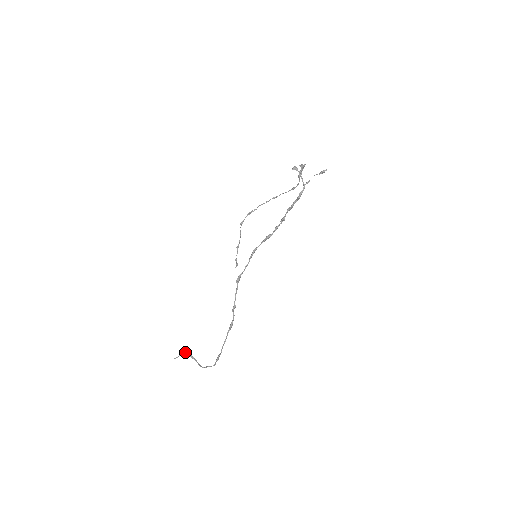
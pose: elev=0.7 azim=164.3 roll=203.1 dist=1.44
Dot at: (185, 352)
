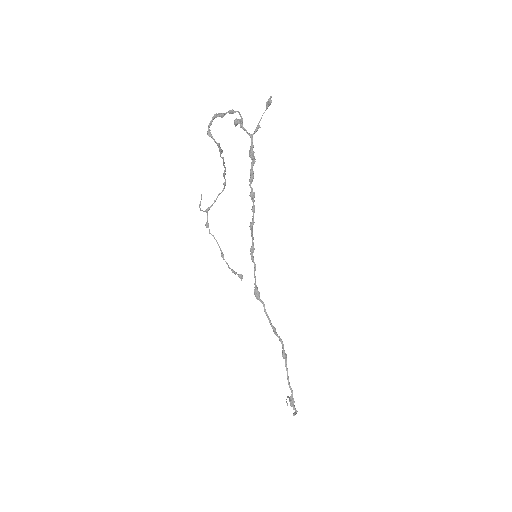
Dot at: (287, 397)
